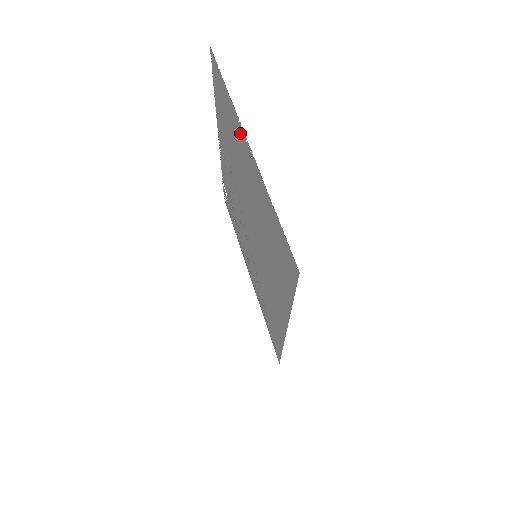
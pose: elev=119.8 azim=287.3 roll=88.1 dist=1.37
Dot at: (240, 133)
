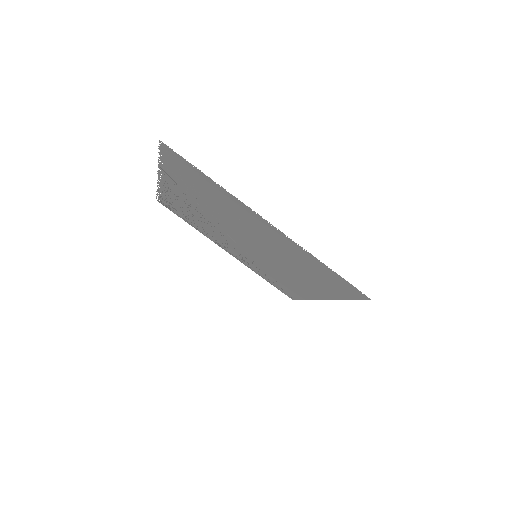
Dot at: (247, 212)
